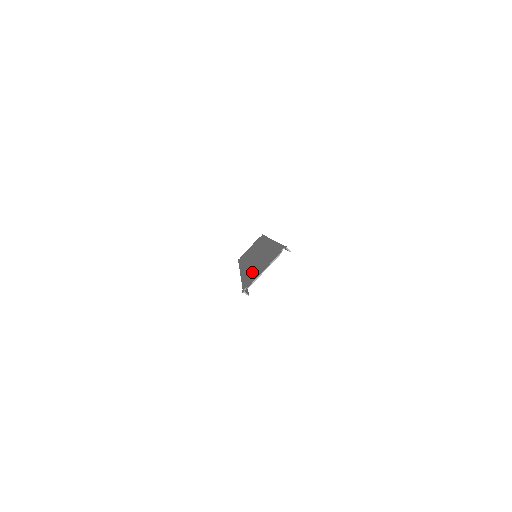
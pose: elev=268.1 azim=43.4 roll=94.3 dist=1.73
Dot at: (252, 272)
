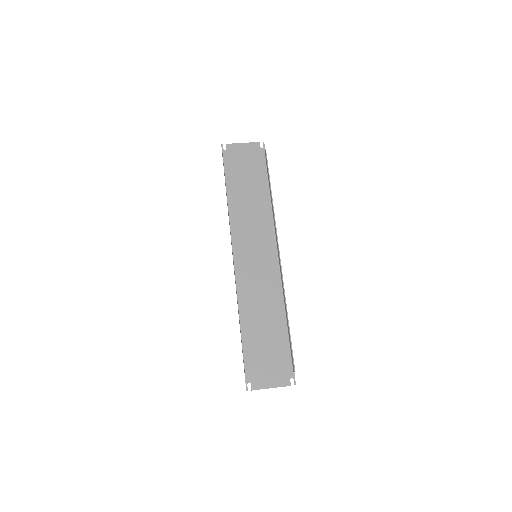
Dot at: (238, 180)
